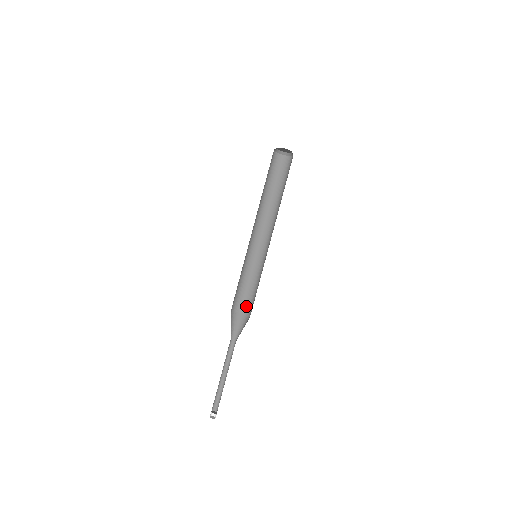
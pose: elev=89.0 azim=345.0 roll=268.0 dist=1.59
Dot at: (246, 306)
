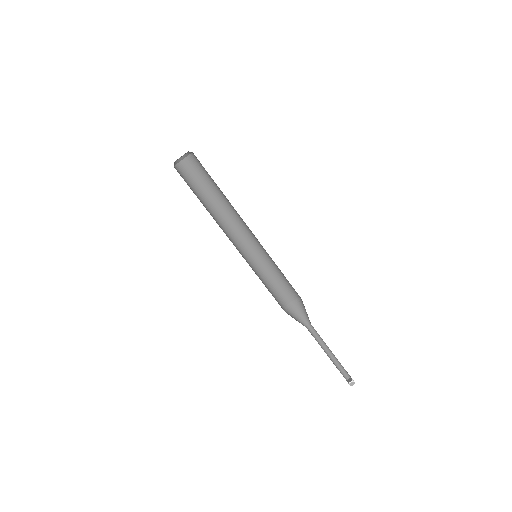
Dot at: (291, 293)
